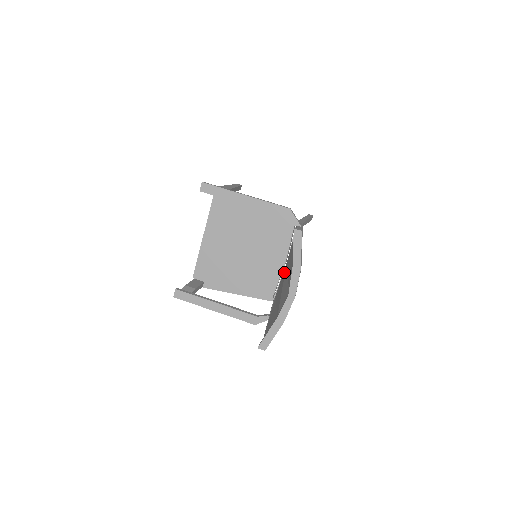
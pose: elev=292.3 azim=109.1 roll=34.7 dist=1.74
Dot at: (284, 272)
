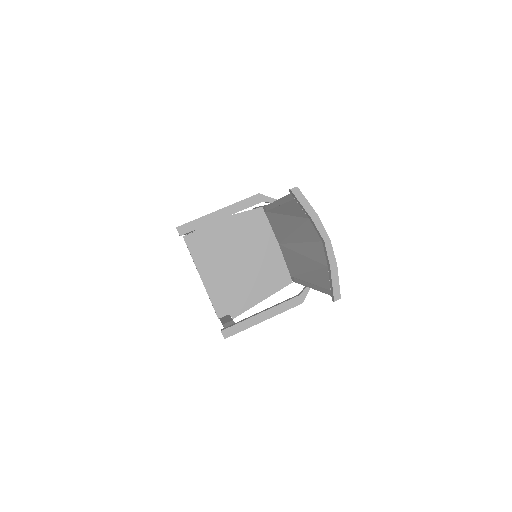
Dot at: (286, 250)
